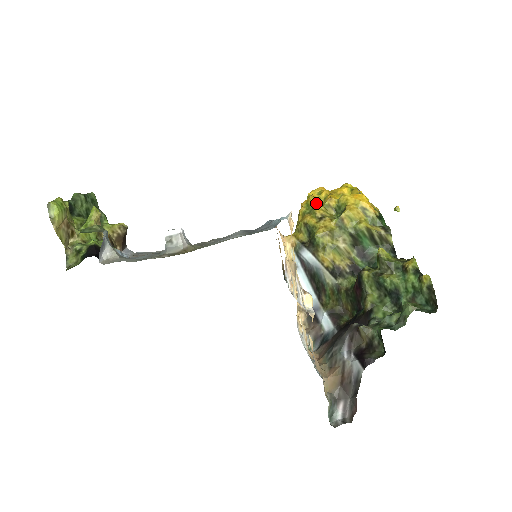
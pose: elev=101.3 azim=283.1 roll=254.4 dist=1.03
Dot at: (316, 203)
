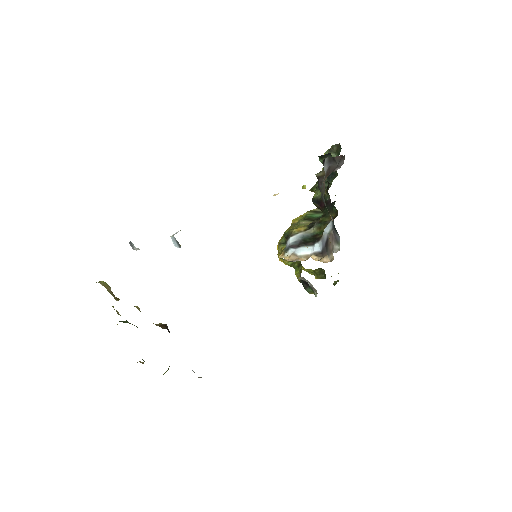
Dot at: occluded
